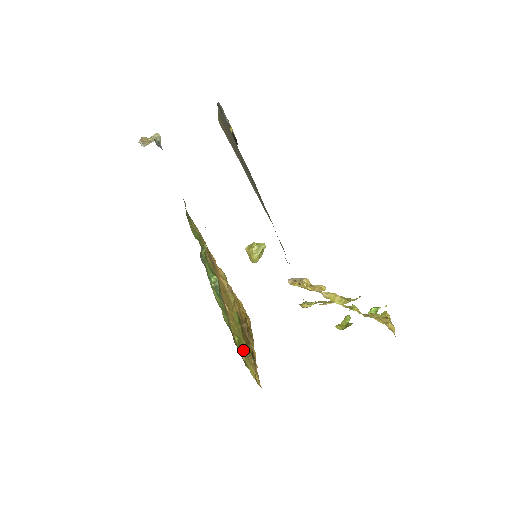
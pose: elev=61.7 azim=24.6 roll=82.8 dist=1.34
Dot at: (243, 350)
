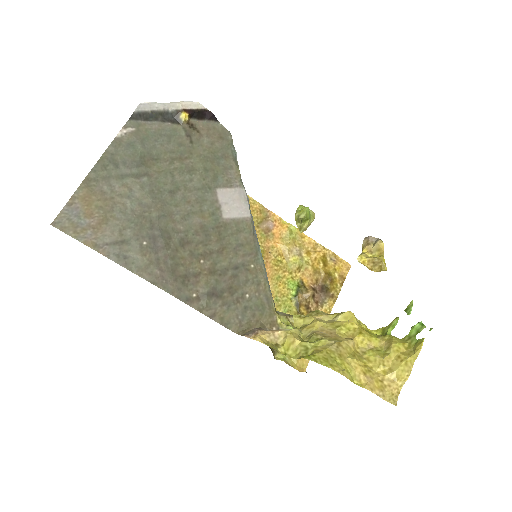
Dot at: occluded
